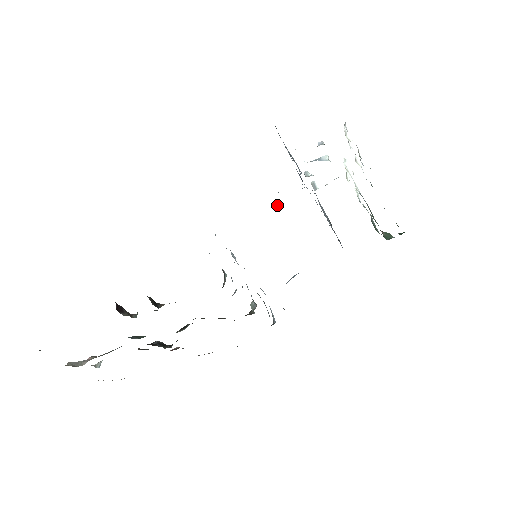
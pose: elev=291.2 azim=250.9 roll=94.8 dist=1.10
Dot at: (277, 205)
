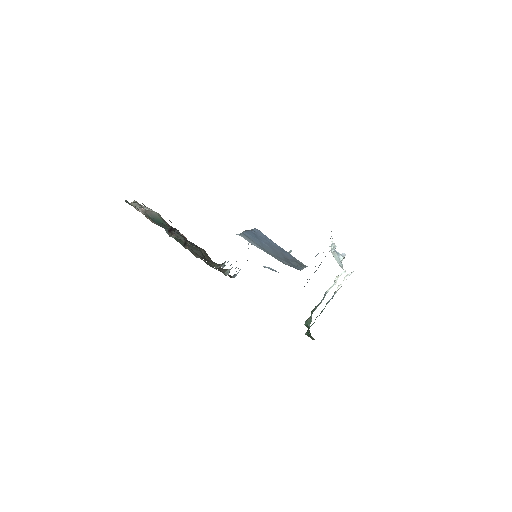
Dot at: occluded
